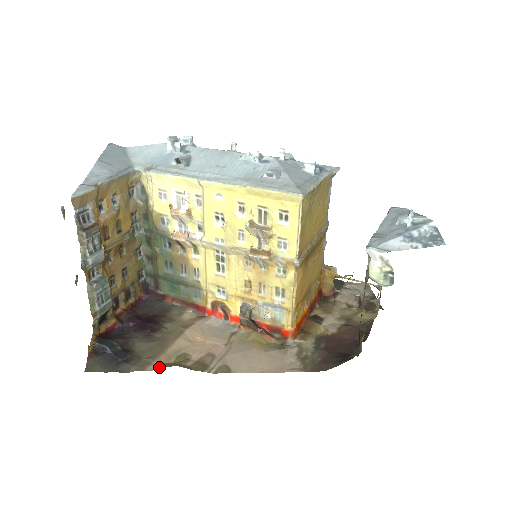
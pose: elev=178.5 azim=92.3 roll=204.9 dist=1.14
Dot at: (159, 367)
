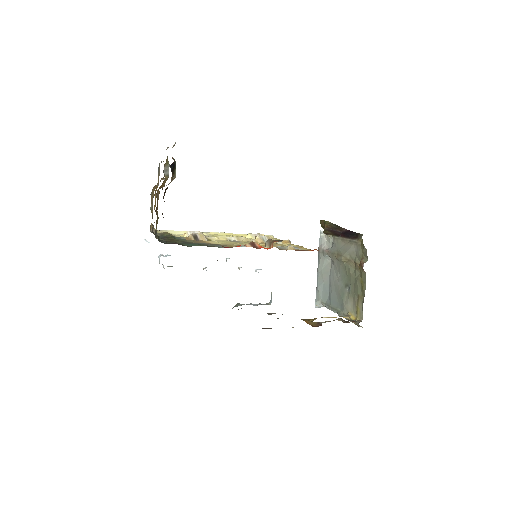
Dot at: occluded
